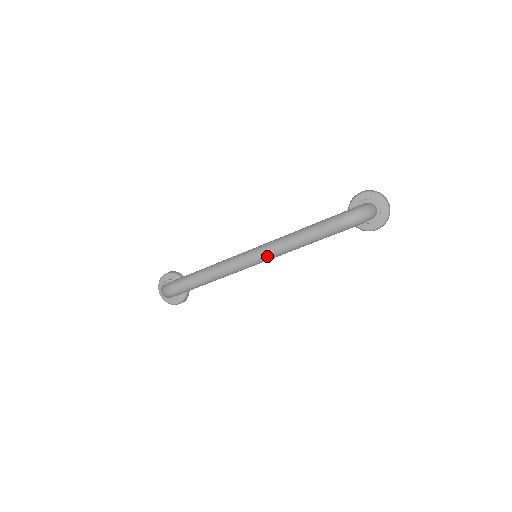
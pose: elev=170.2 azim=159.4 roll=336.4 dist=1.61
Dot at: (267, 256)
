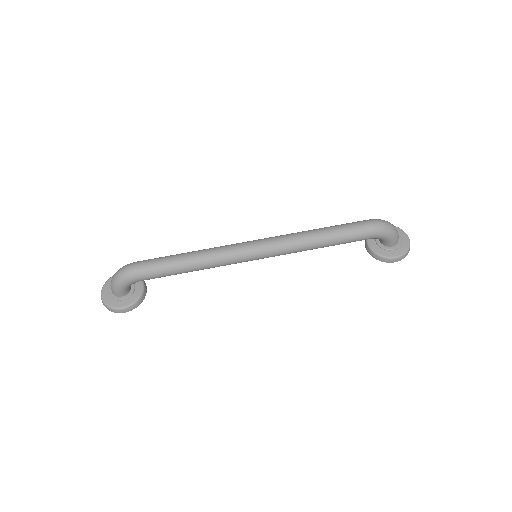
Dot at: (276, 245)
